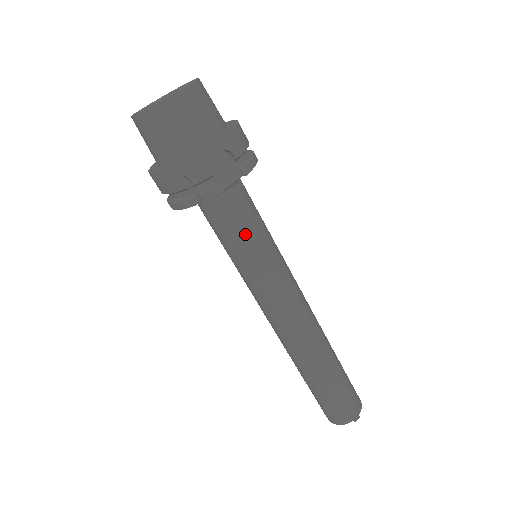
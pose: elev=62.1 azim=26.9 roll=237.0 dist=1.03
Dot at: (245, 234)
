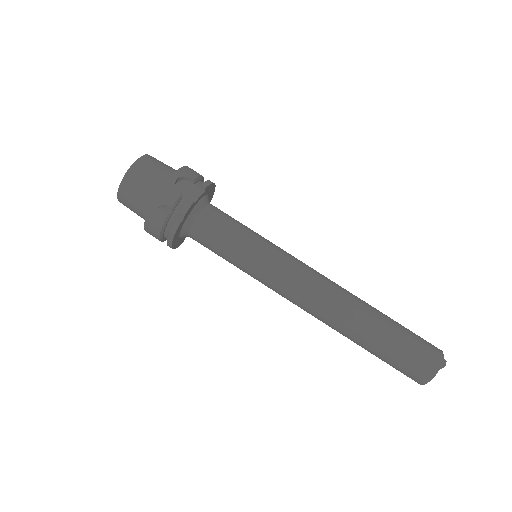
Dot at: (232, 234)
